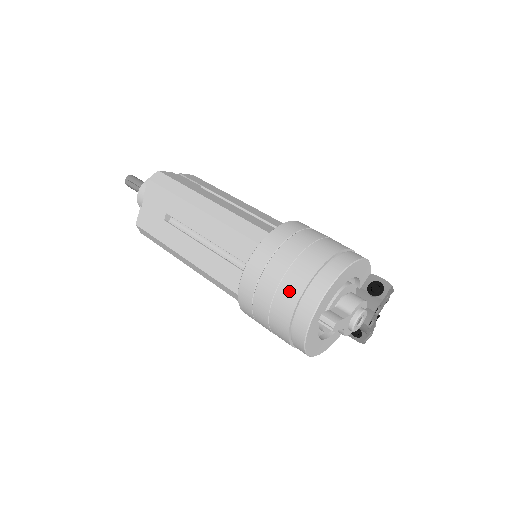
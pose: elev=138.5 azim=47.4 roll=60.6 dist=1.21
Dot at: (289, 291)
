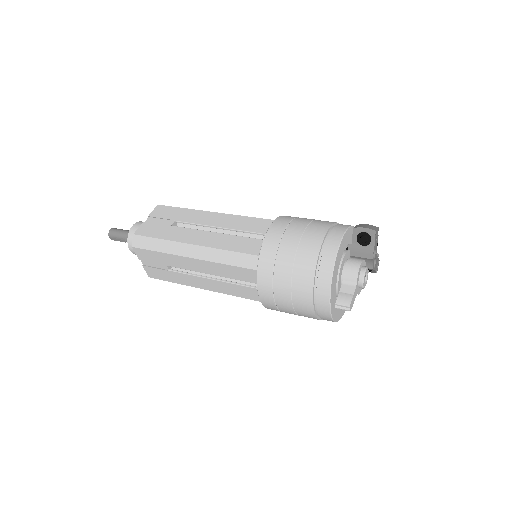
Dot at: (302, 301)
